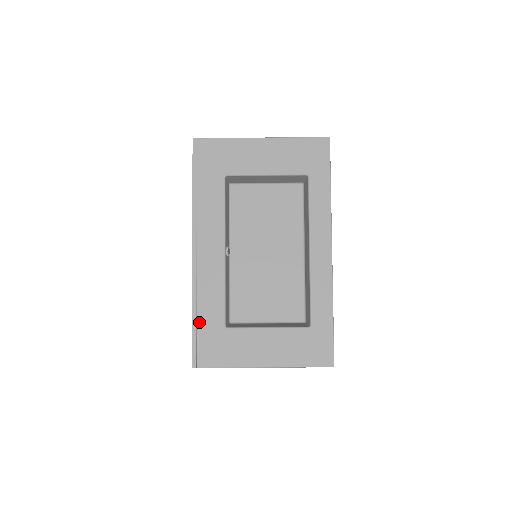
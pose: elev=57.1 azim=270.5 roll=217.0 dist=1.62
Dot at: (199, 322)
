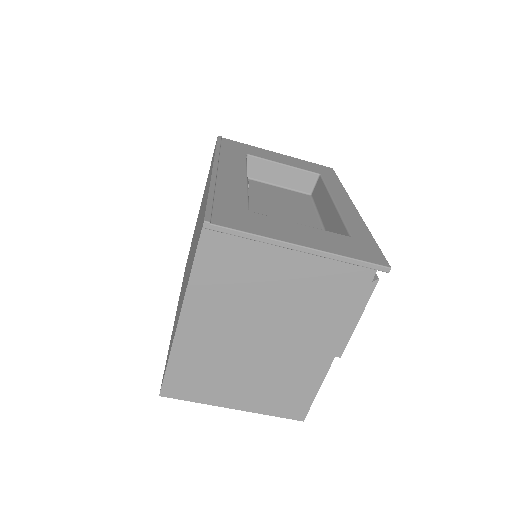
Dot at: (216, 199)
